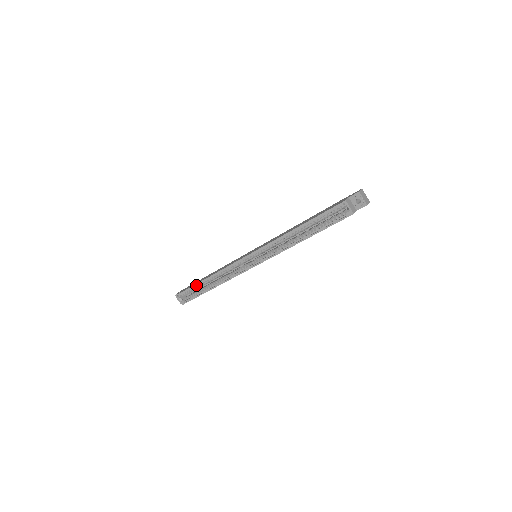
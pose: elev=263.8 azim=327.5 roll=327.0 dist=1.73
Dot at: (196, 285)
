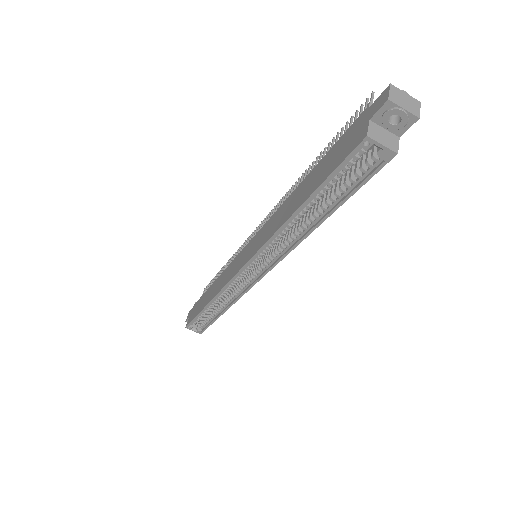
Dot at: (200, 313)
